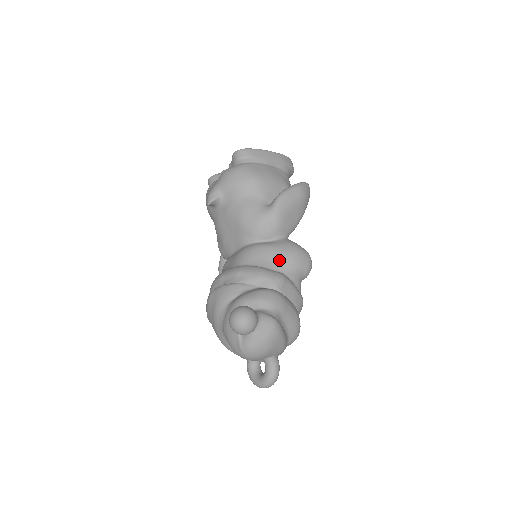
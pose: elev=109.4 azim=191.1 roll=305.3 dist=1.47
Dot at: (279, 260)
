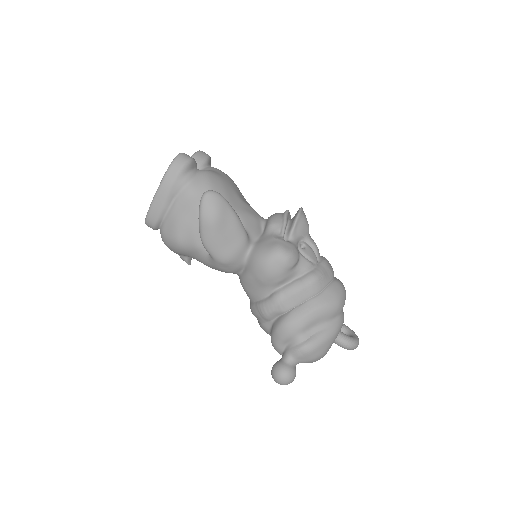
Dot at: (263, 286)
